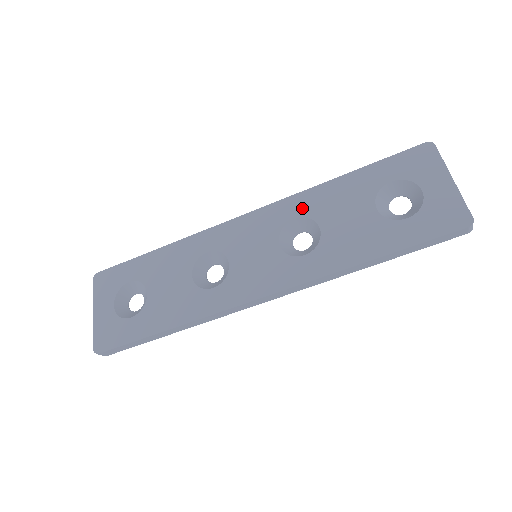
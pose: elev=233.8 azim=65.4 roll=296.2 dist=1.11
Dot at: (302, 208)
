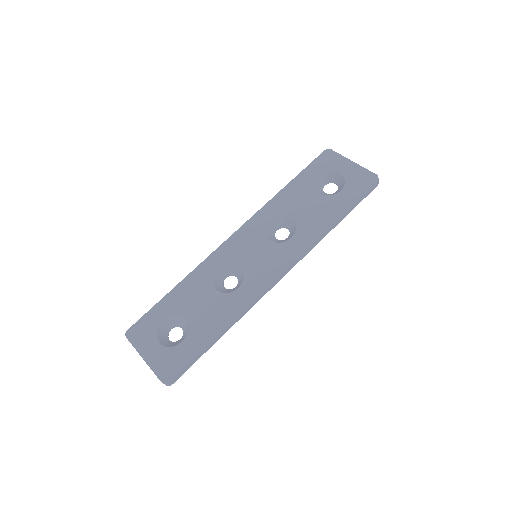
Dot at: (271, 214)
